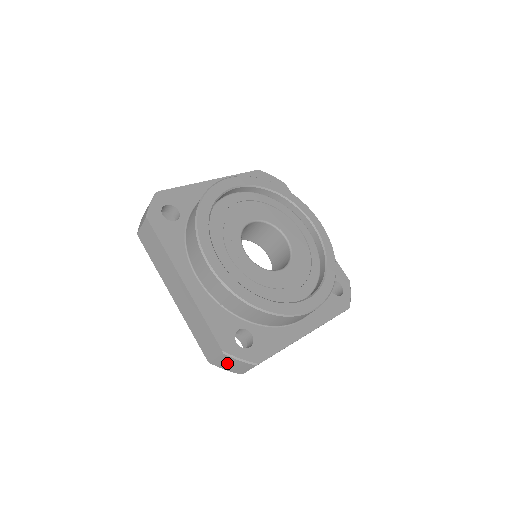
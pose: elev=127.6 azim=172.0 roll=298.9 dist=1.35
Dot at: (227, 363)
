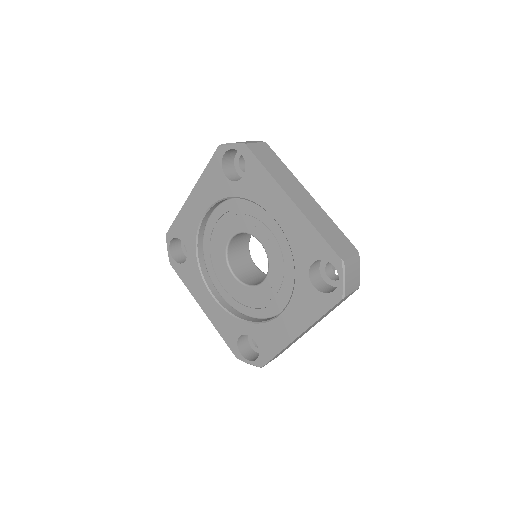
Dot at: (353, 269)
